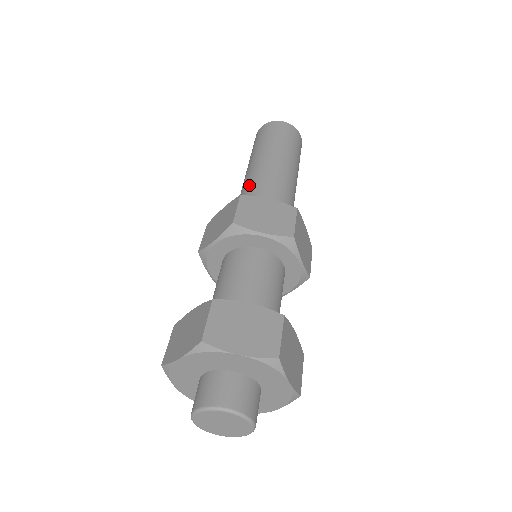
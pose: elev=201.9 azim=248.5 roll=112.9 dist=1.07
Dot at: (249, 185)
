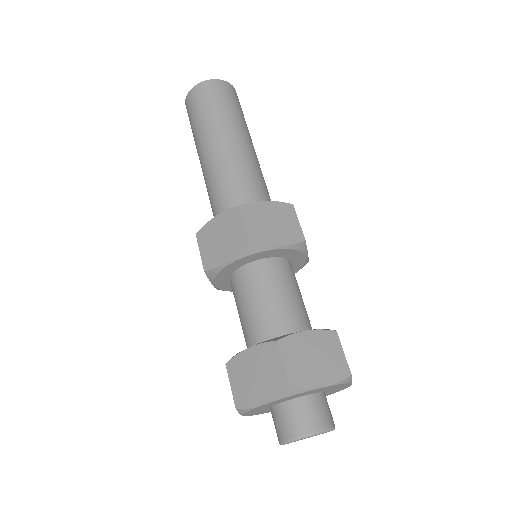
Dot at: (208, 195)
